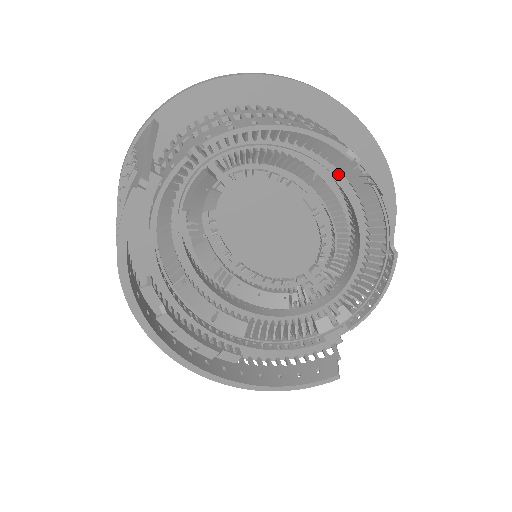
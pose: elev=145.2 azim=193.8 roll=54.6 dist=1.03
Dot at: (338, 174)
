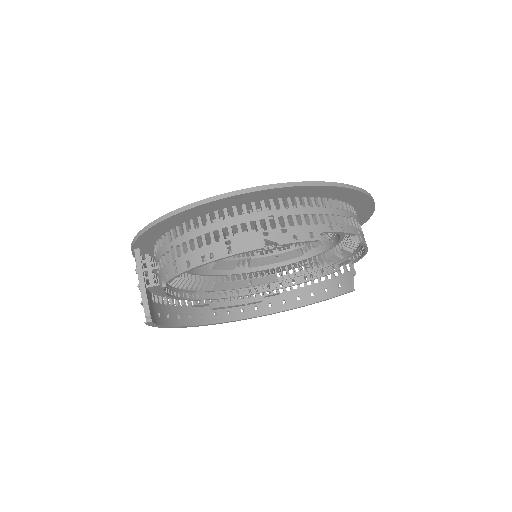
Dot at: occluded
